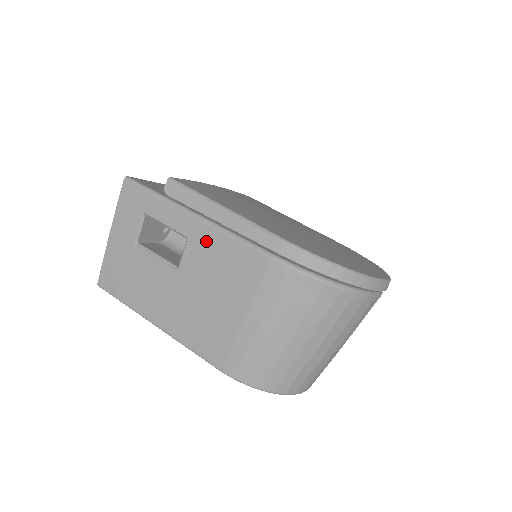
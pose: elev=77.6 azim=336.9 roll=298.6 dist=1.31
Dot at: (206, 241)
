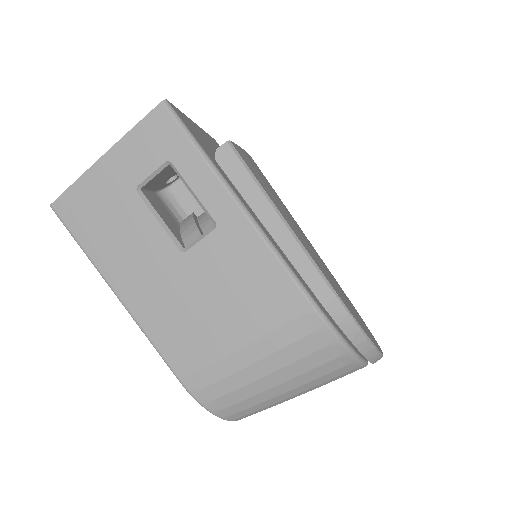
Dot at: (240, 243)
